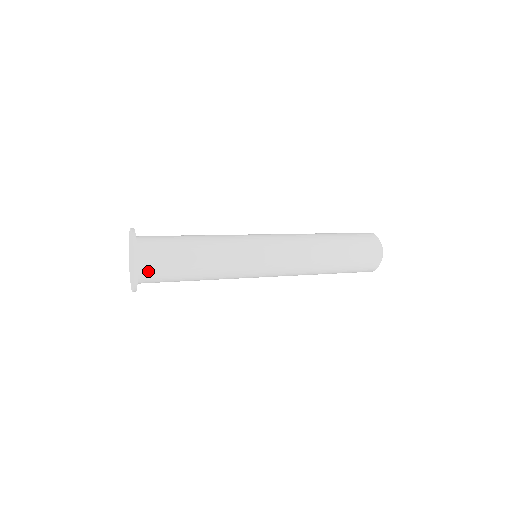
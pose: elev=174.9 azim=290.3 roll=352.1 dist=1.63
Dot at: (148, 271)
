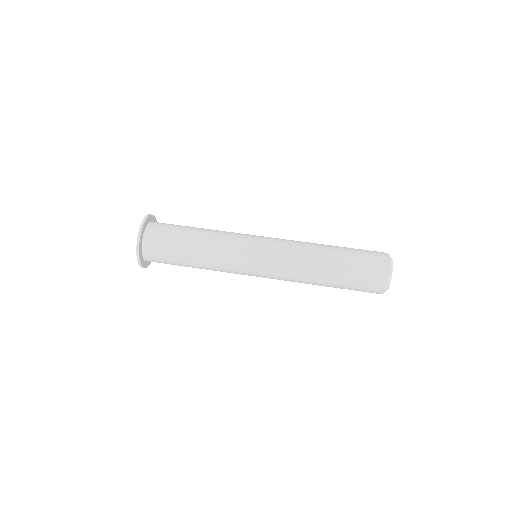
Dot at: (151, 255)
